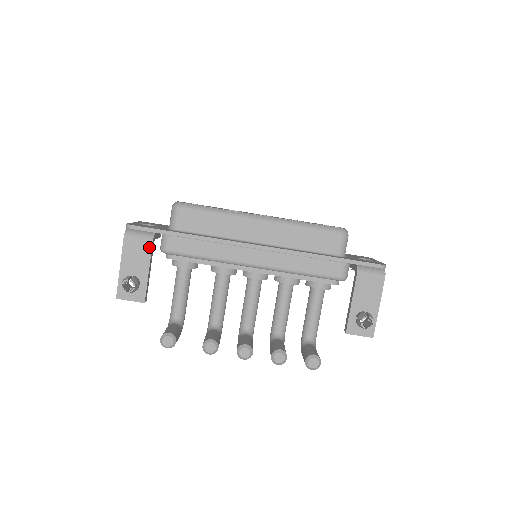
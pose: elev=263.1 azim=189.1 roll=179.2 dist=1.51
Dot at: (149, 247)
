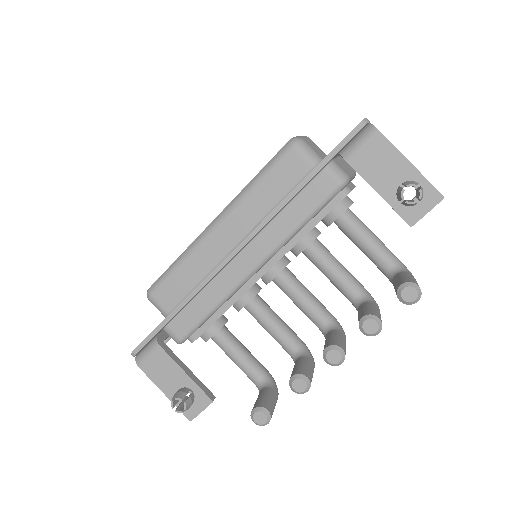
Dot at: (163, 353)
